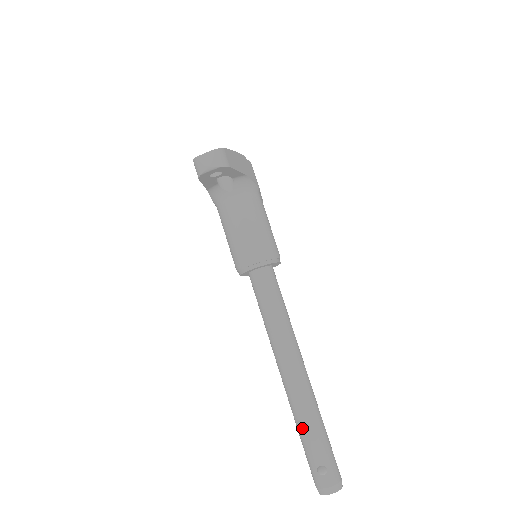
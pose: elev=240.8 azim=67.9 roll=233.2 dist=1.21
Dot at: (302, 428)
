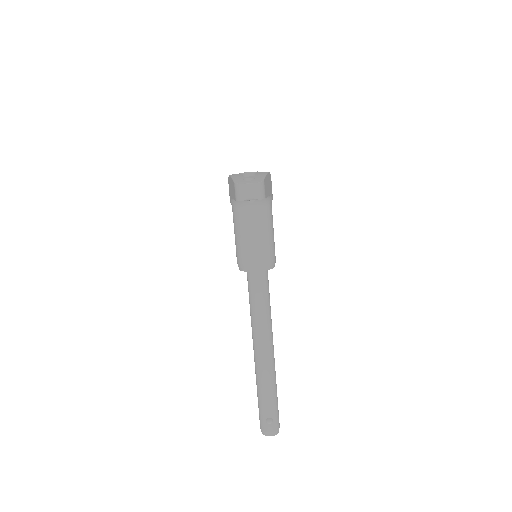
Dot at: (262, 392)
